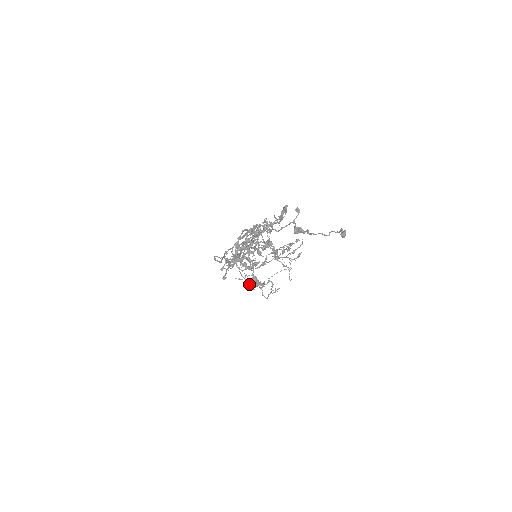
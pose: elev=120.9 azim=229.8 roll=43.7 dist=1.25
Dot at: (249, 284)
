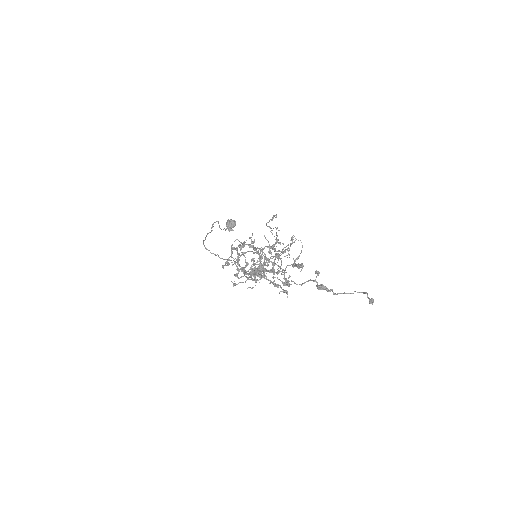
Dot at: (228, 228)
